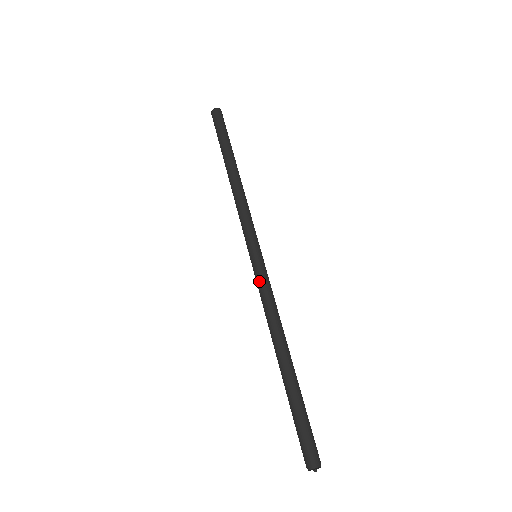
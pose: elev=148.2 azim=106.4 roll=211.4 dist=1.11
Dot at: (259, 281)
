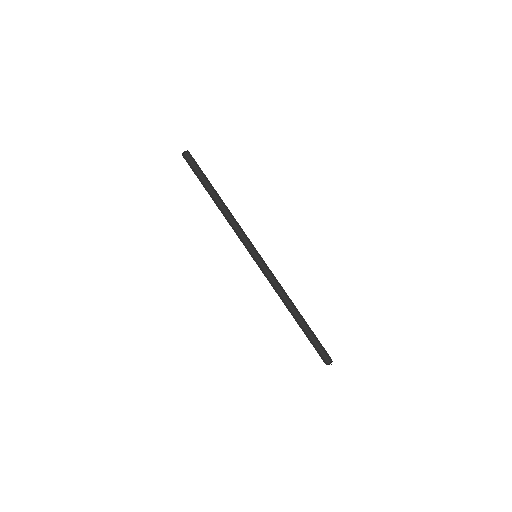
Dot at: (265, 273)
